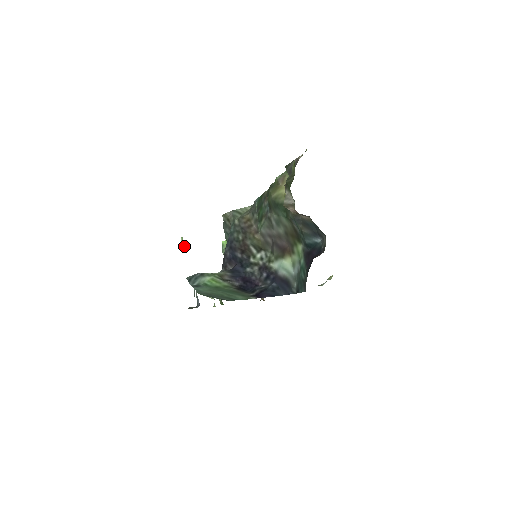
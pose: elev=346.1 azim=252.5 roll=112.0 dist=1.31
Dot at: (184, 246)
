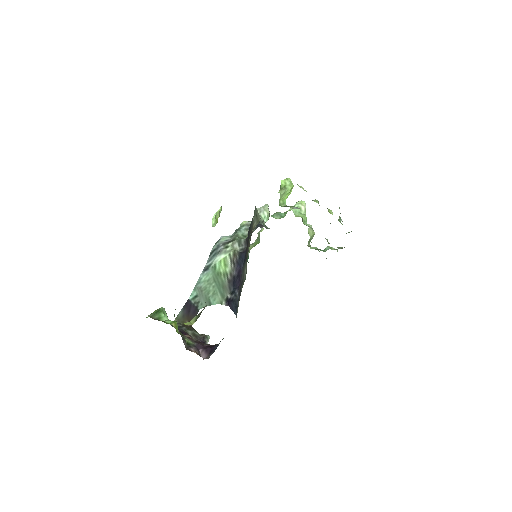
Dot at: (215, 224)
